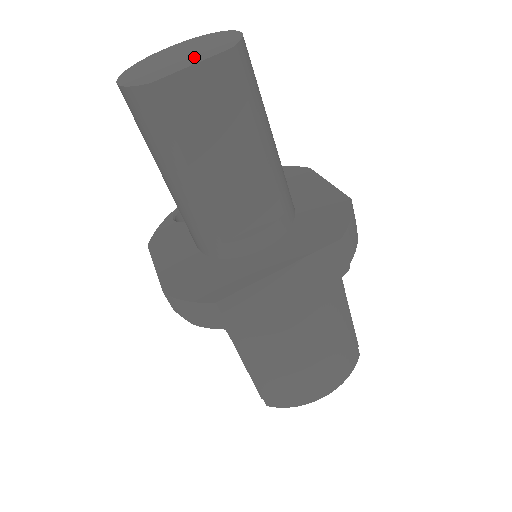
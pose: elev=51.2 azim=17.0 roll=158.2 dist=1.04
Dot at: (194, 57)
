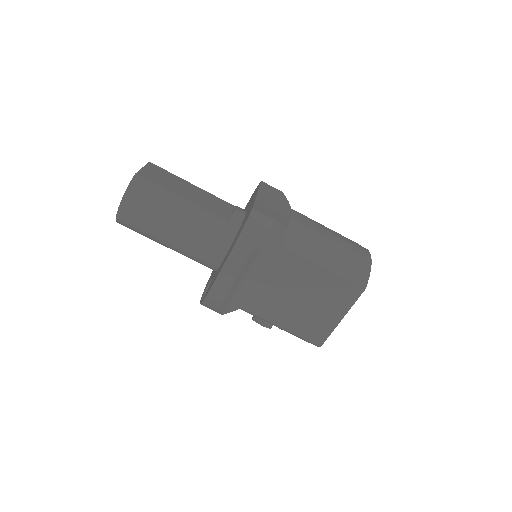
Dot at: occluded
